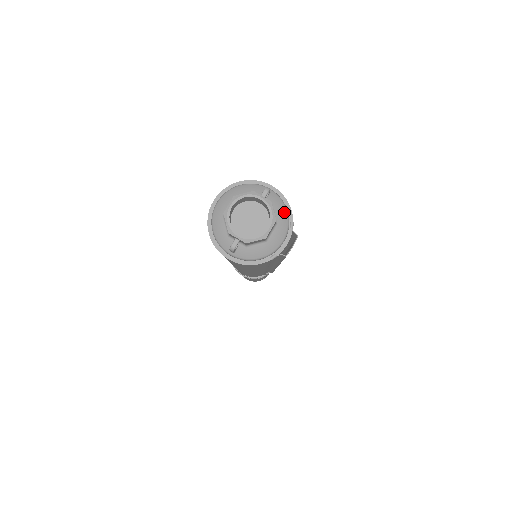
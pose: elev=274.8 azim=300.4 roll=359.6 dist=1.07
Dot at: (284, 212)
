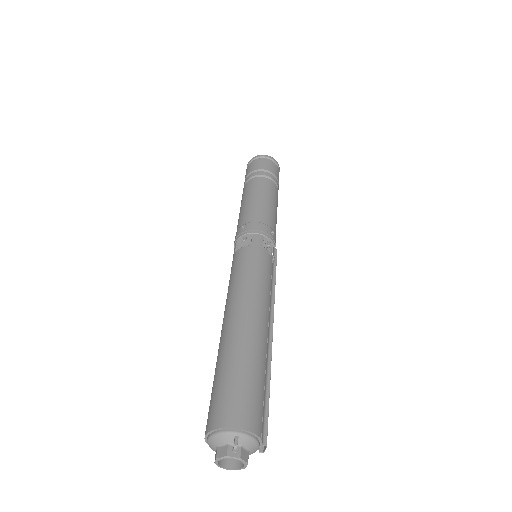
Dot at: (252, 442)
